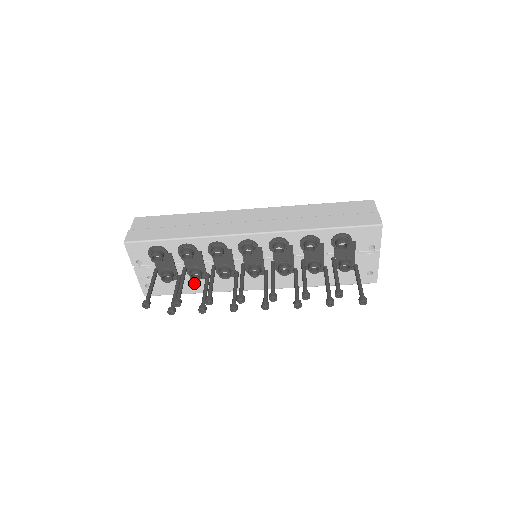
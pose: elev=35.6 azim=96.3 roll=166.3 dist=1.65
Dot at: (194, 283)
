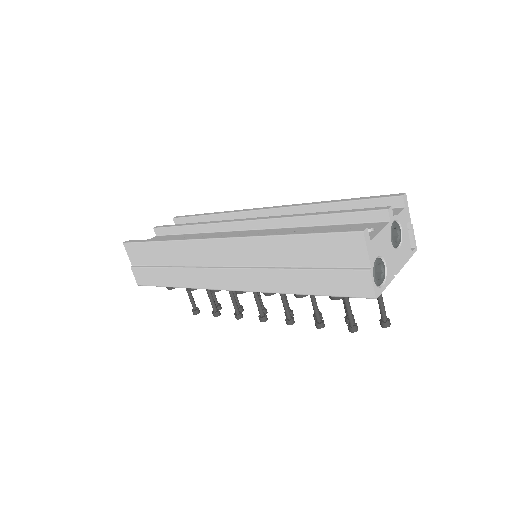
Dot at: occluded
